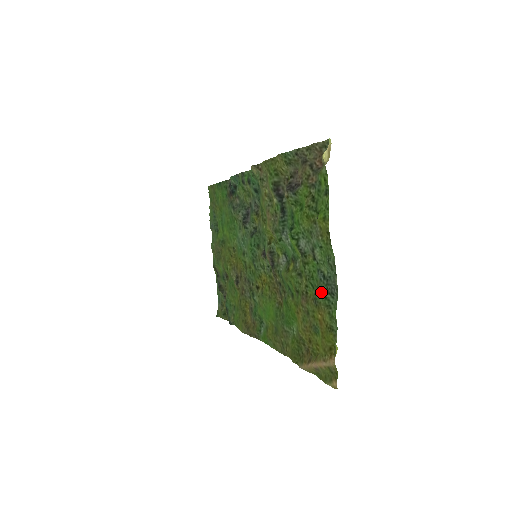
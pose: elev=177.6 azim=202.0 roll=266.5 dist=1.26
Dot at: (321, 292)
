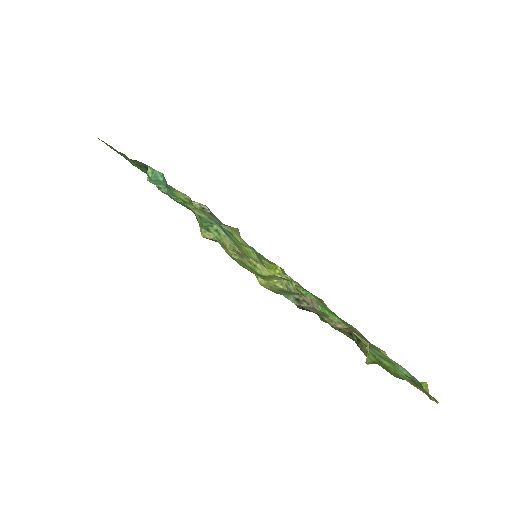
Dot at: occluded
